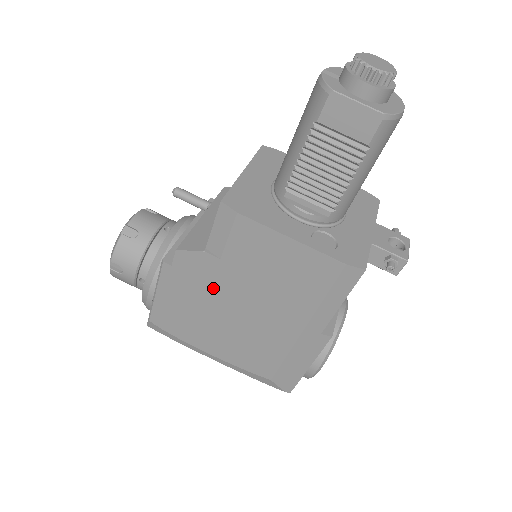
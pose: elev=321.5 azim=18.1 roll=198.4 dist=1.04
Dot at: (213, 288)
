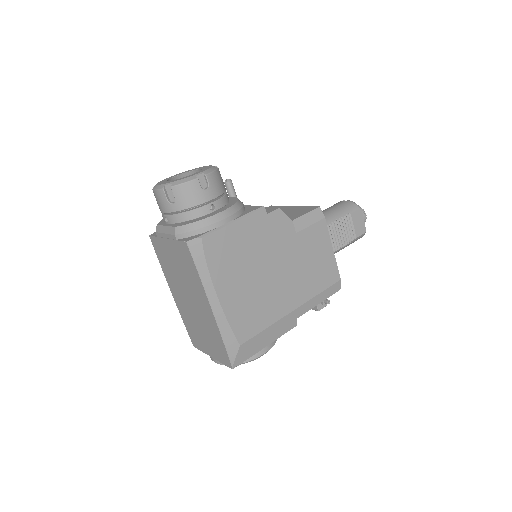
Dot at: (275, 247)
